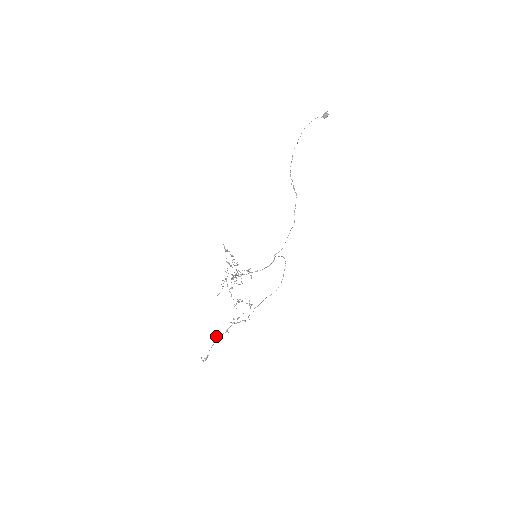
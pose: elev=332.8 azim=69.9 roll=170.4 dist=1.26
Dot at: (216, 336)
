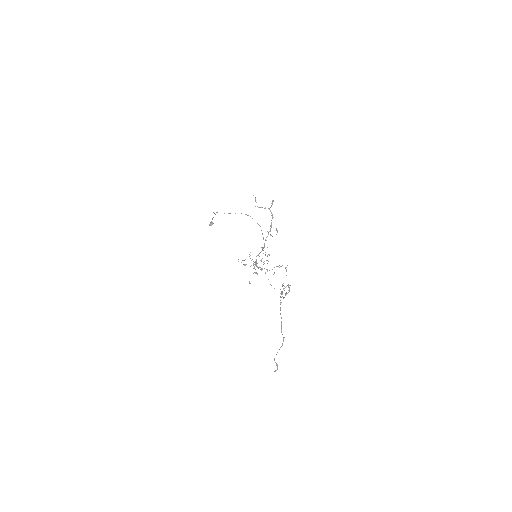
Dot at: occluded
